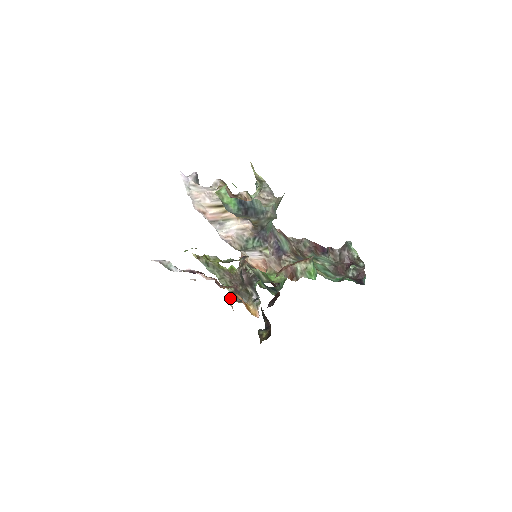
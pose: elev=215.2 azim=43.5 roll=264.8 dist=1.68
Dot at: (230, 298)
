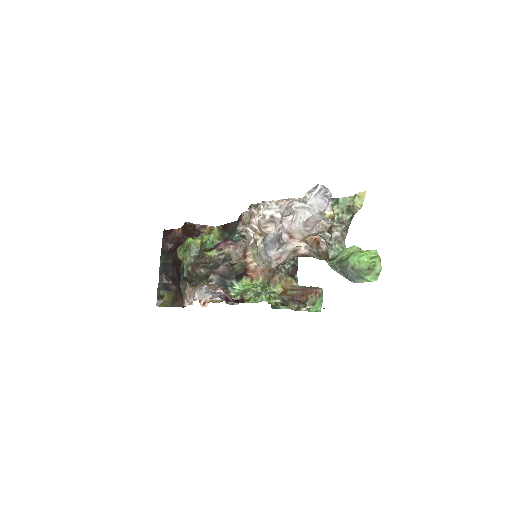
Dot at: (188, 284)
